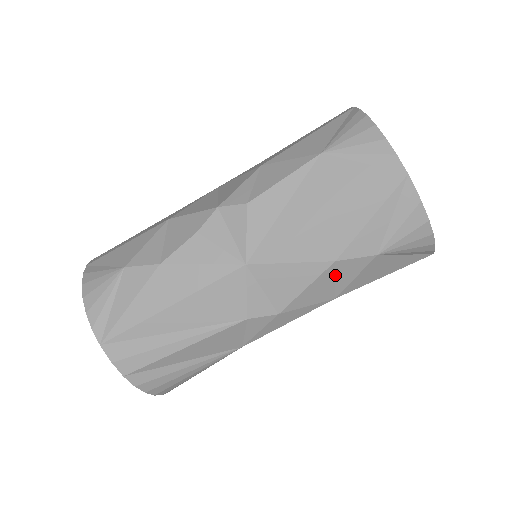
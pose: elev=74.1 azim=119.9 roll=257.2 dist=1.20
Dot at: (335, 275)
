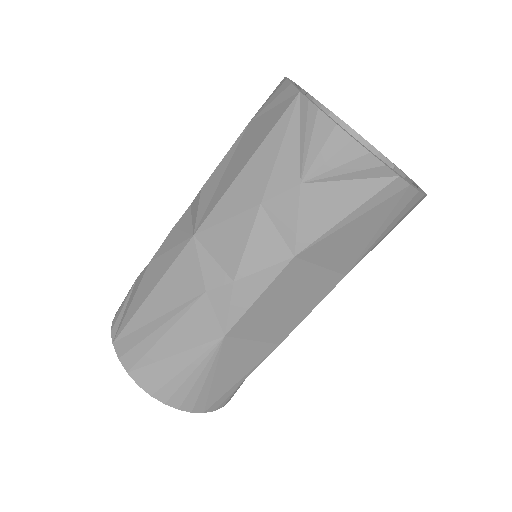
Dot at: (273, 223)
